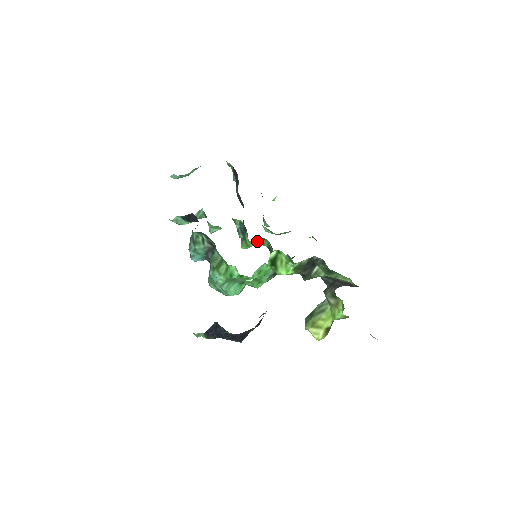
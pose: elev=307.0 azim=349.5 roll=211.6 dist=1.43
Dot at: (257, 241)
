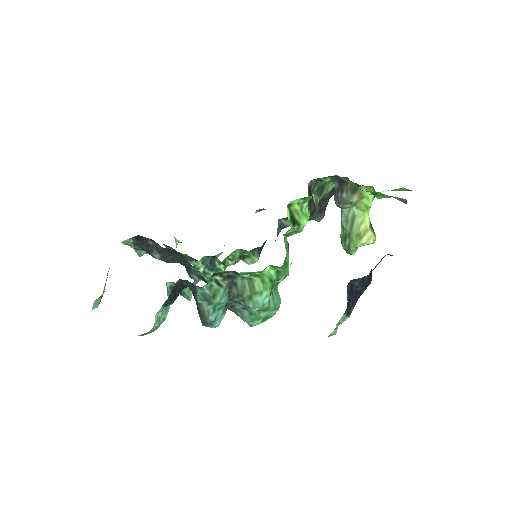
Dot at: (227, 262)
